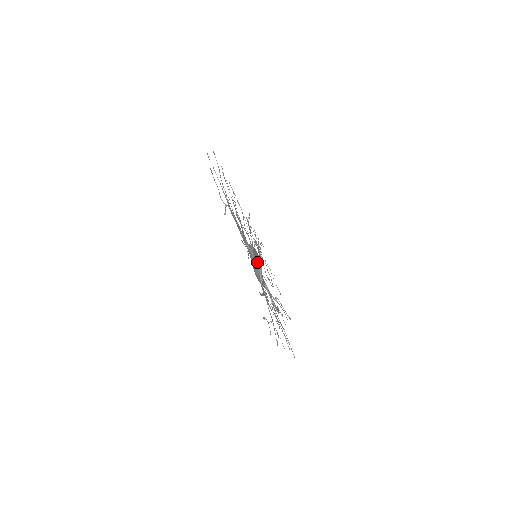
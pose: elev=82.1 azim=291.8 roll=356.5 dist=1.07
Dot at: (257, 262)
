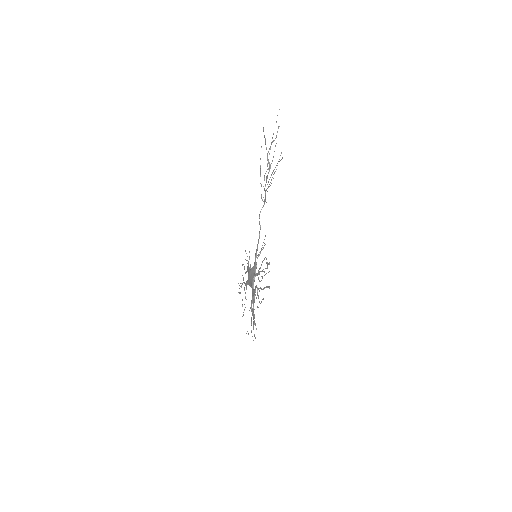
Dot at: occluded
